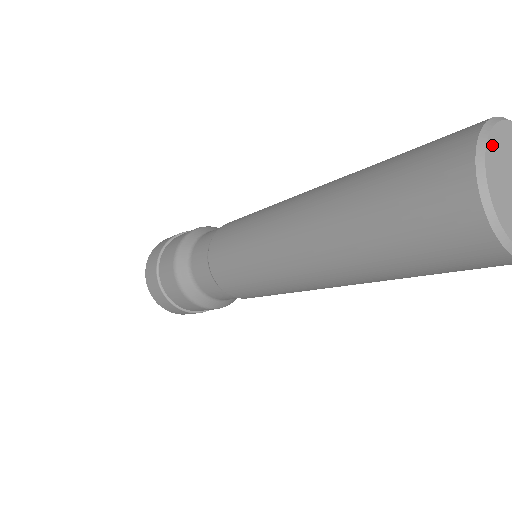
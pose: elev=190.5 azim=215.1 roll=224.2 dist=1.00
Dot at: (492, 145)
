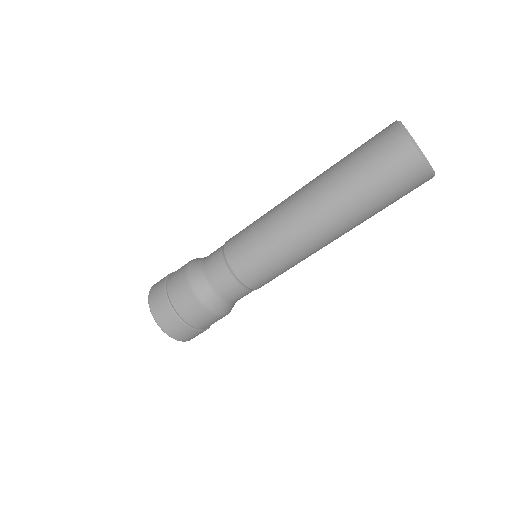
Dot at: occluded
